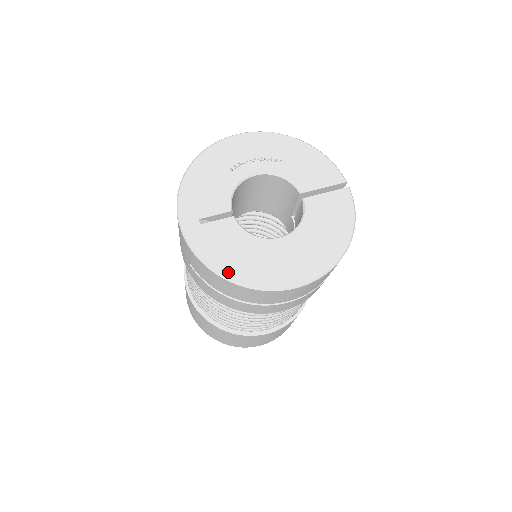
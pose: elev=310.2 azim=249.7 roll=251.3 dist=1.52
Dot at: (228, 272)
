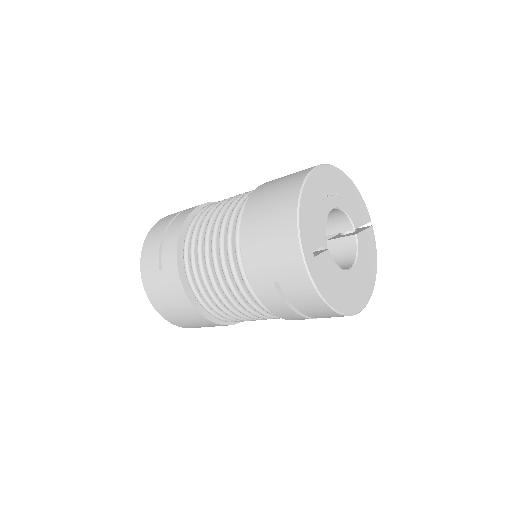
Dot at: (332, 302)
